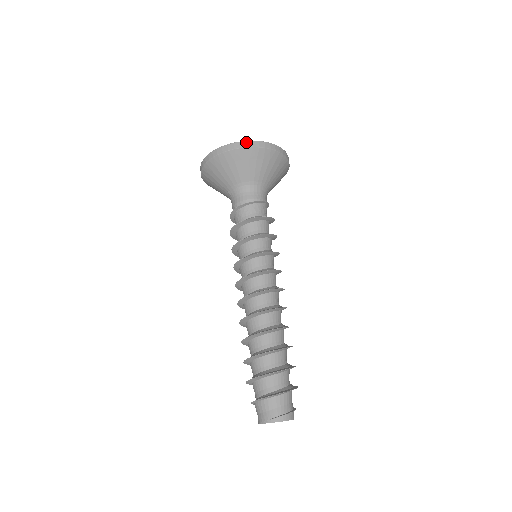
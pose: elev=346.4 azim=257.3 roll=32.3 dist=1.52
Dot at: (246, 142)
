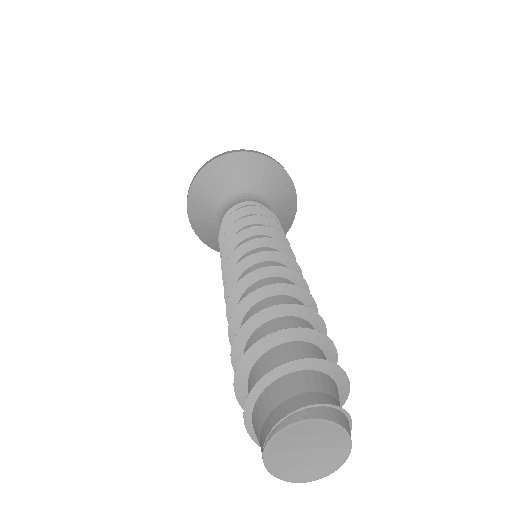
Dot at: (234, 150)
